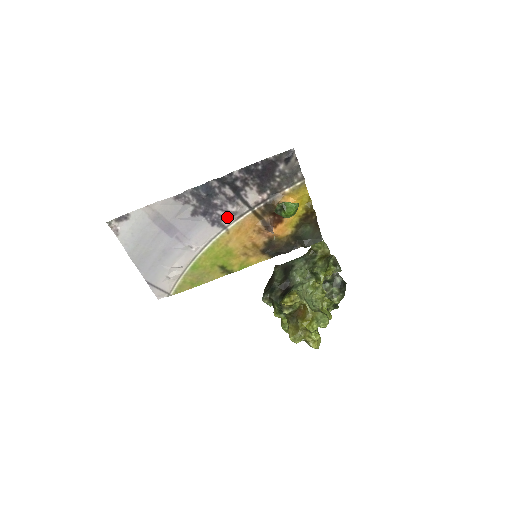
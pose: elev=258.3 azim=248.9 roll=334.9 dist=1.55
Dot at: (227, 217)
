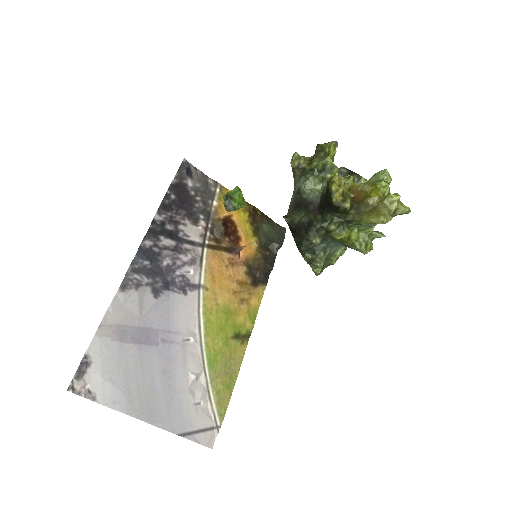
Dot at: (190, 273)
